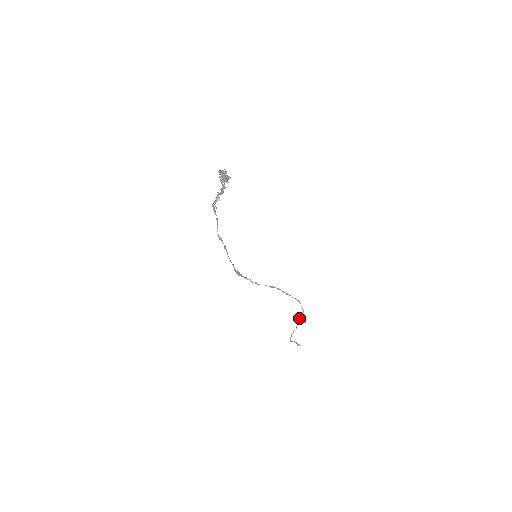
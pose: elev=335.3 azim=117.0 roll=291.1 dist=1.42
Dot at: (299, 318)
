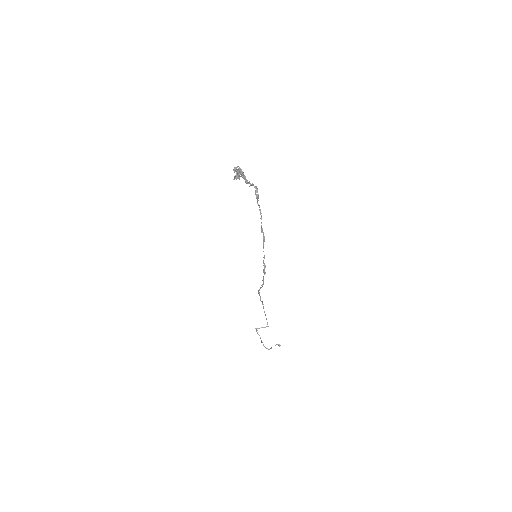
Dot at: (258, 328)
